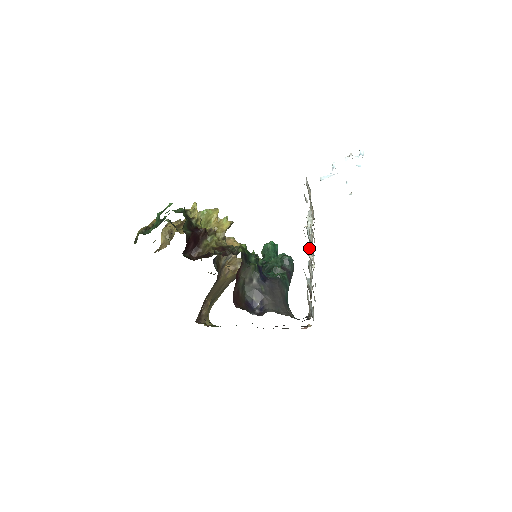
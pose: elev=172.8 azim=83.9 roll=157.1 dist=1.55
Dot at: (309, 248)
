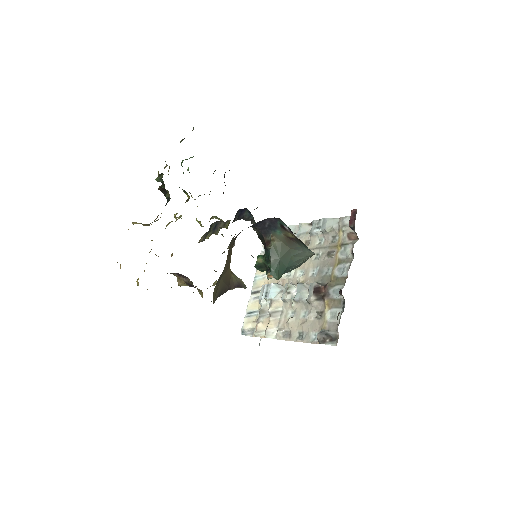
Dot at: (289, 283)
